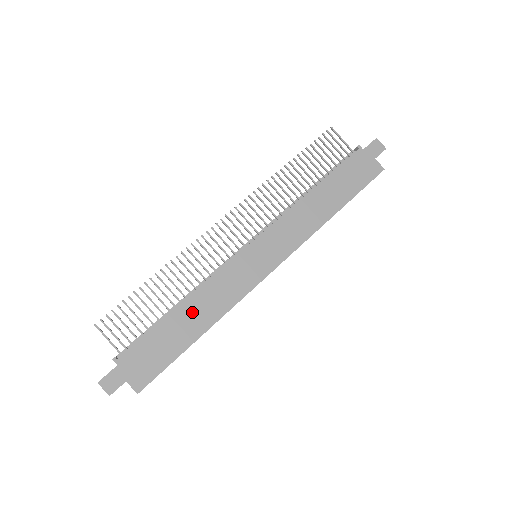
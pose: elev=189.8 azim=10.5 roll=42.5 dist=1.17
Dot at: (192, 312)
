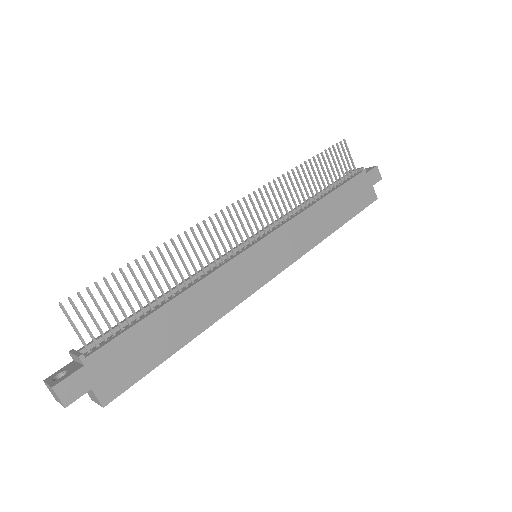
Dot at: (186, 309)
